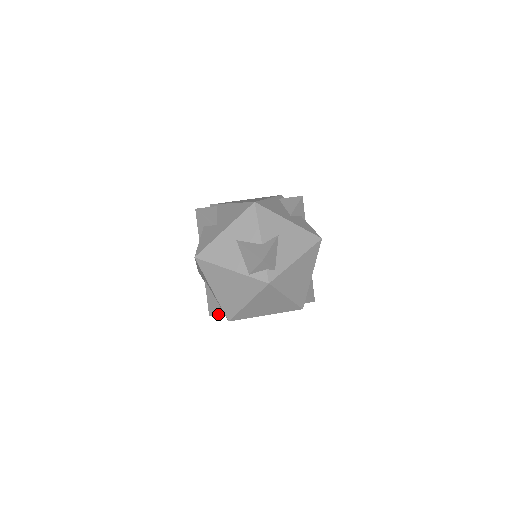
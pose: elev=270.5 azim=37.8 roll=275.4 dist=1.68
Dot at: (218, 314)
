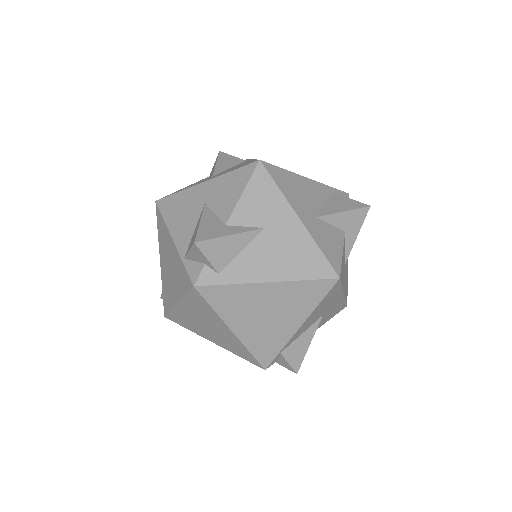
Dot at: occluded
